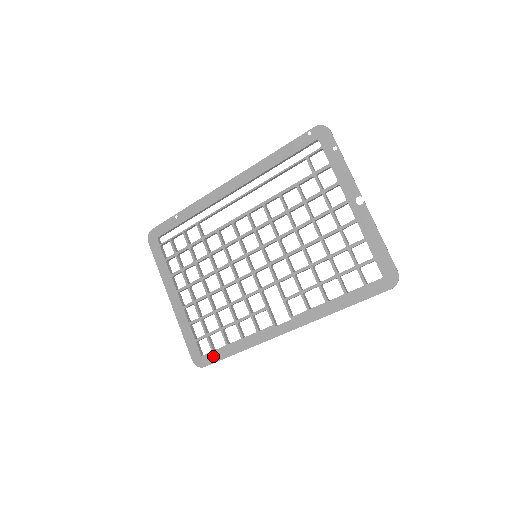
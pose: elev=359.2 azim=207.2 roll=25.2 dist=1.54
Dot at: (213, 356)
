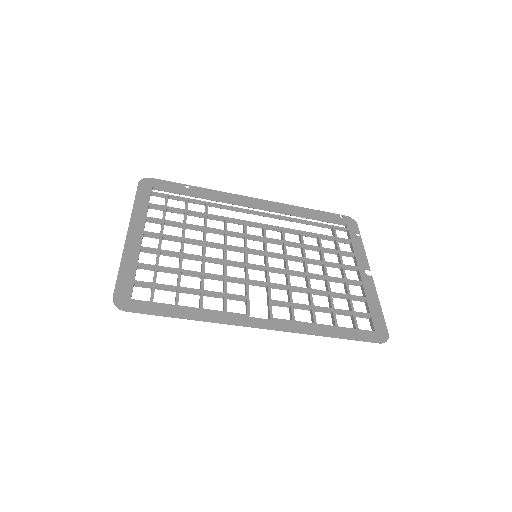
Dot at: (149, 306)
